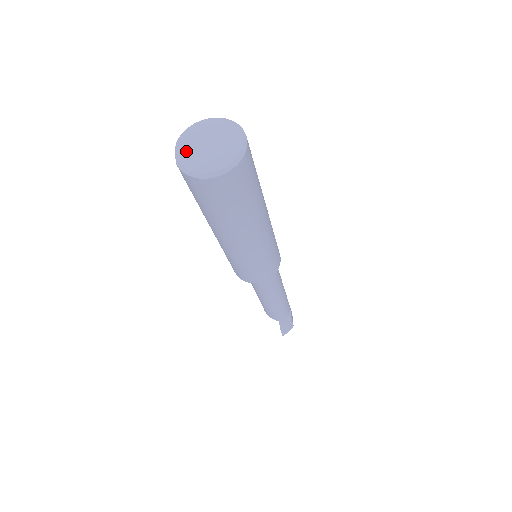
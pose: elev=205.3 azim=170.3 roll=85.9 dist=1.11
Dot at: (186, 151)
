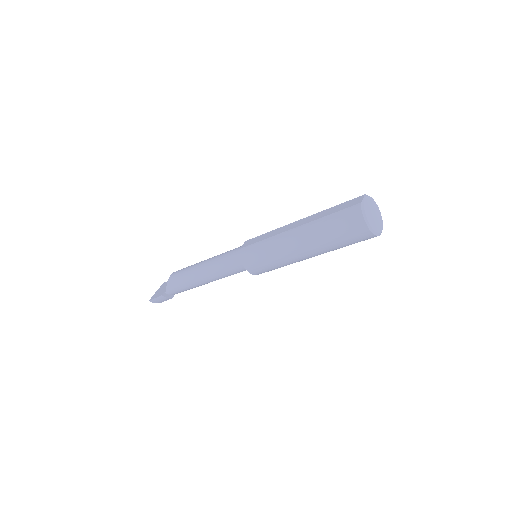
Dot at: (367, 204)
